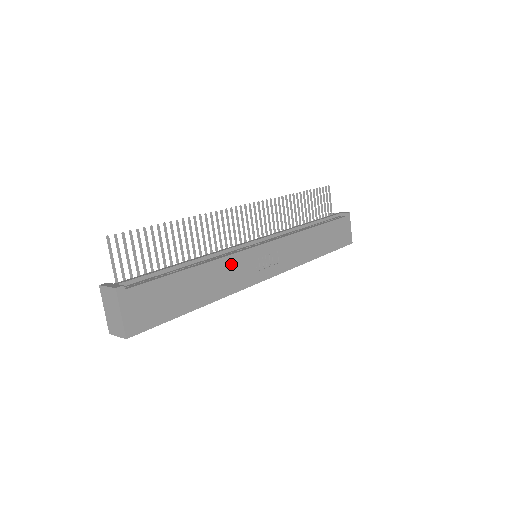
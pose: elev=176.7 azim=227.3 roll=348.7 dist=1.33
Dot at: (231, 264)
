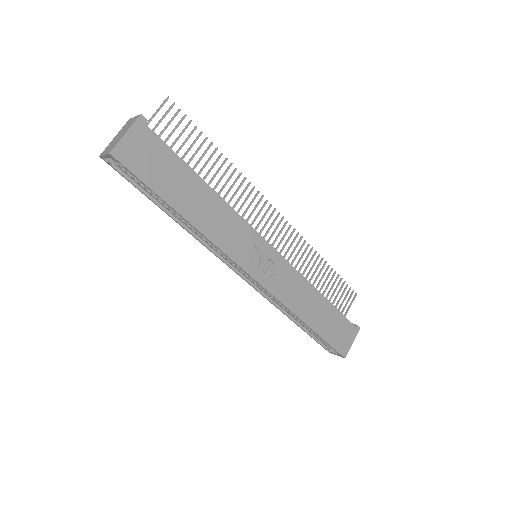
Dot at: (233, 222)
